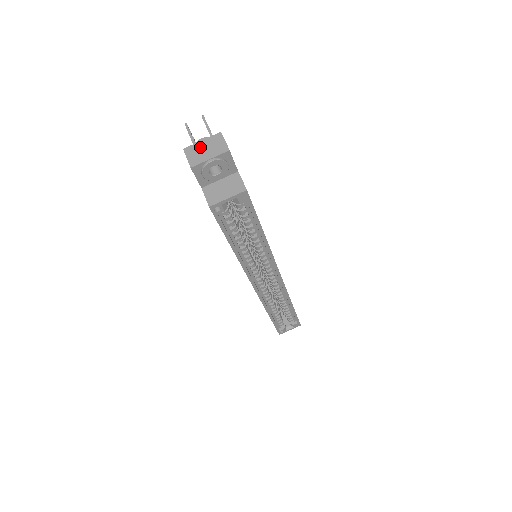
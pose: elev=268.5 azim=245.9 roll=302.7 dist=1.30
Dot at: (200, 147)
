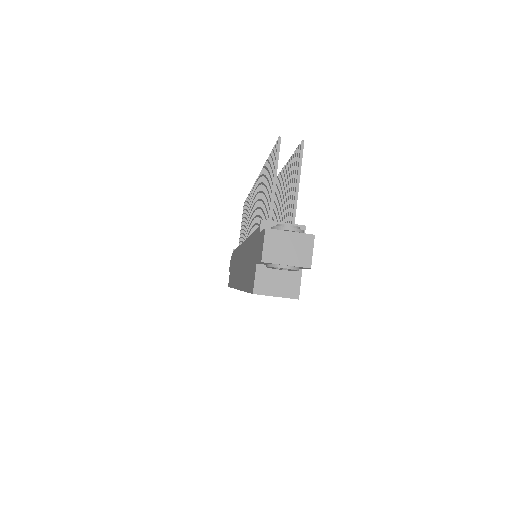
Dot at: (284, 240)
